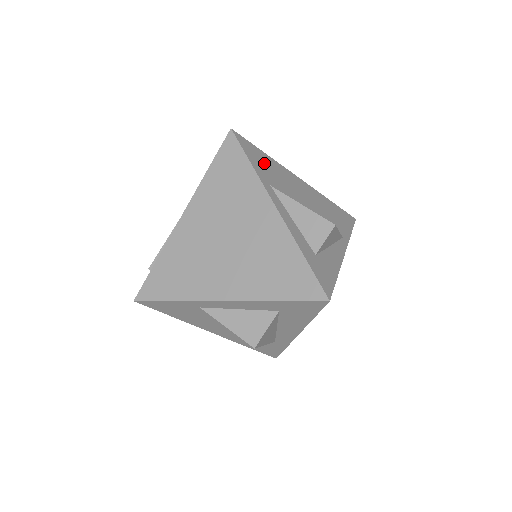
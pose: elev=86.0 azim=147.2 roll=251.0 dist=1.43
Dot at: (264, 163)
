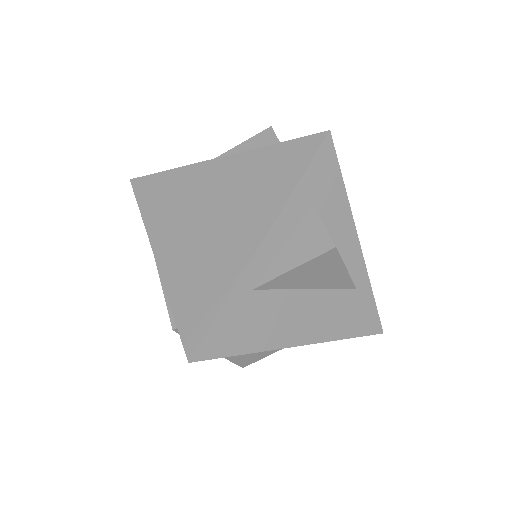
Dot at: occluded
